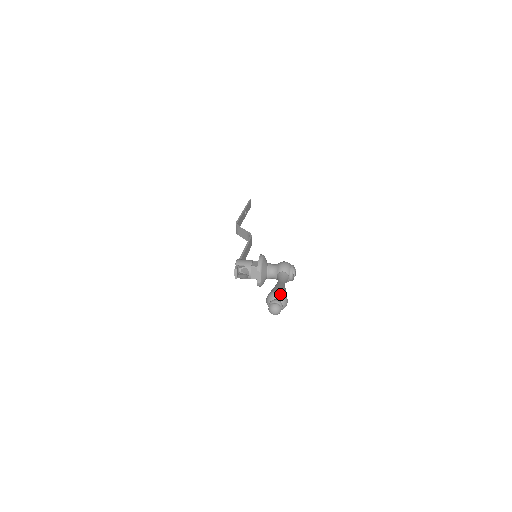
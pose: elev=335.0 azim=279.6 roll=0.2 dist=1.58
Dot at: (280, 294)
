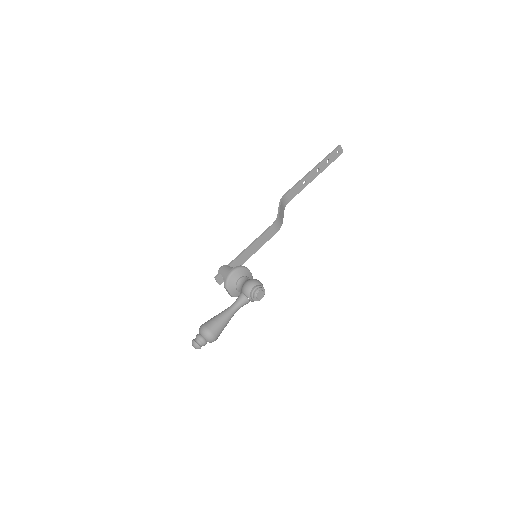
Dot at: (204, 330)
